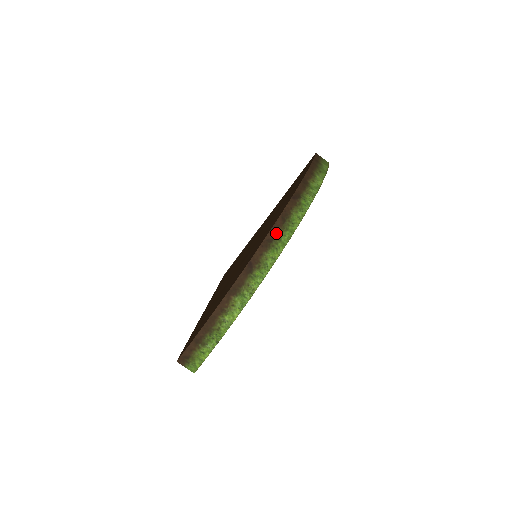
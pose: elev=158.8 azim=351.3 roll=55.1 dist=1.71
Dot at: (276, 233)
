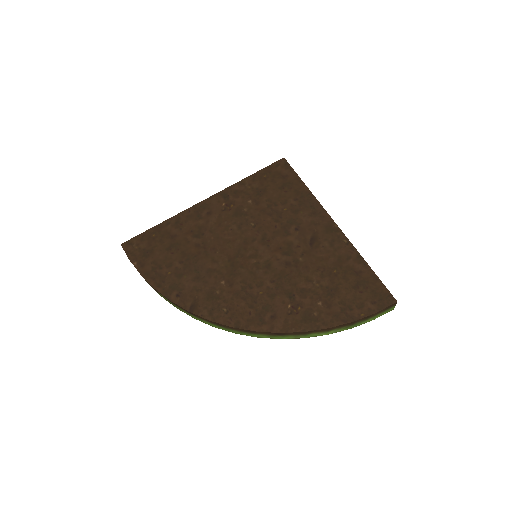
Dot at: (229, 328)
